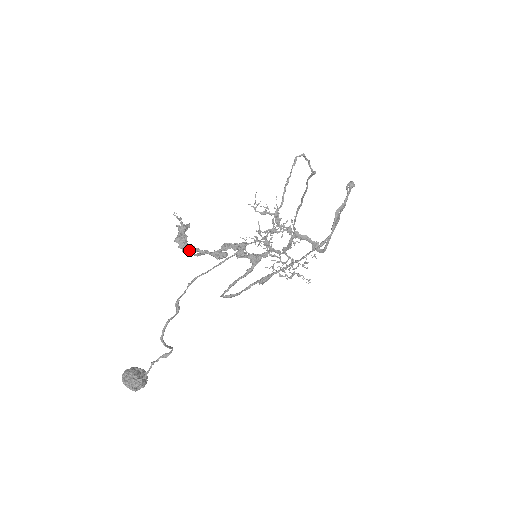
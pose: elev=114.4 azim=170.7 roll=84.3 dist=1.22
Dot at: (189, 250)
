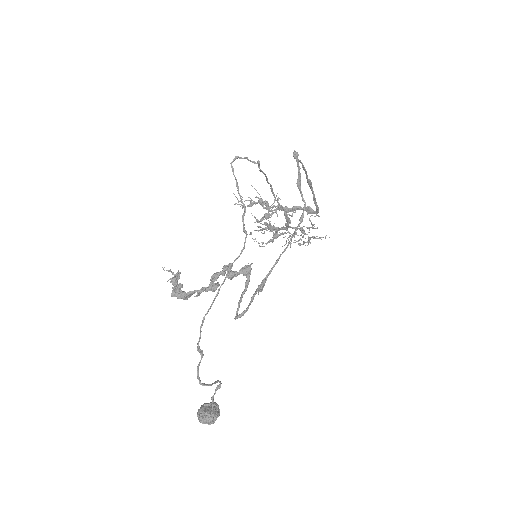
Dot at: (188, 296)
